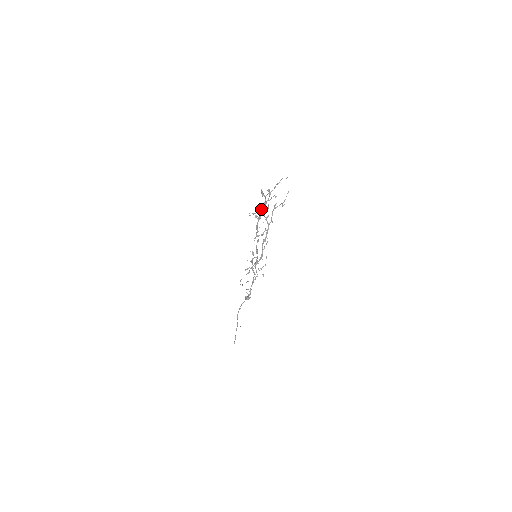
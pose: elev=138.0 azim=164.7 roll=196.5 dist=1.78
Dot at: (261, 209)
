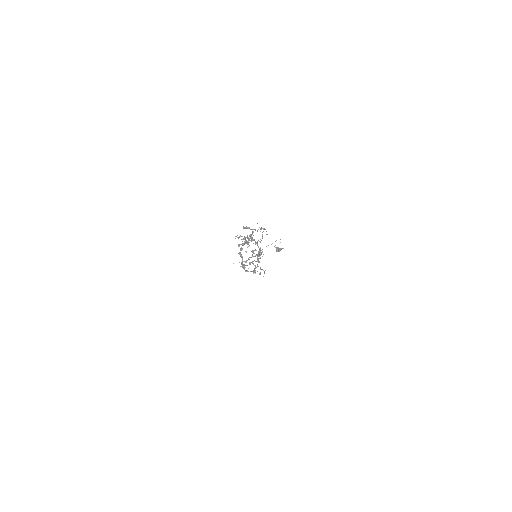
Dot at: (250, 236)
